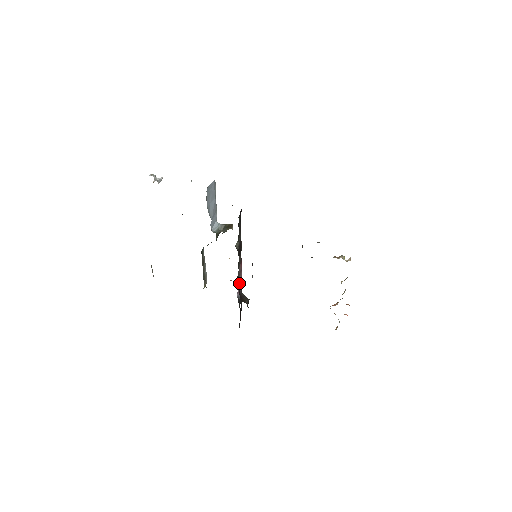
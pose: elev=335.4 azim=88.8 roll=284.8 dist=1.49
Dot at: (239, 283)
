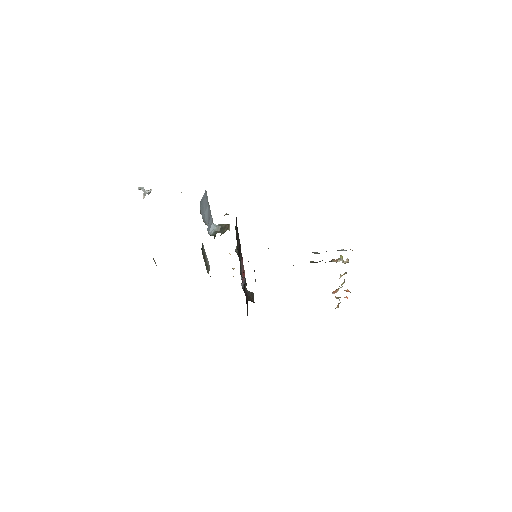
Dot at: (242, 275)
